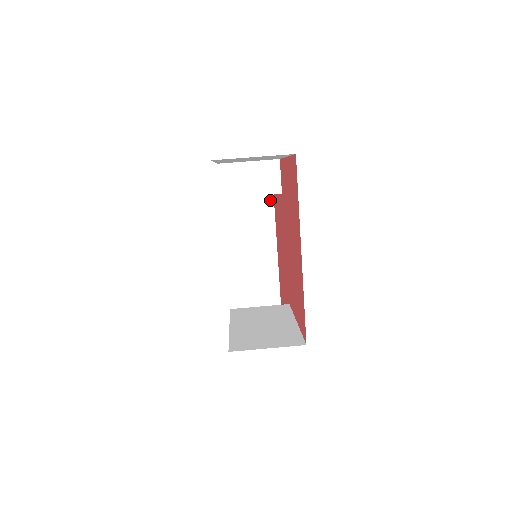
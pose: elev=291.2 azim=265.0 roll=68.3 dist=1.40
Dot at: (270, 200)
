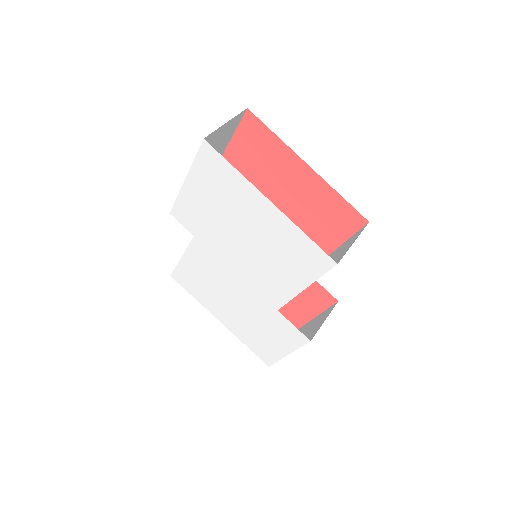
Dot at: occluded
